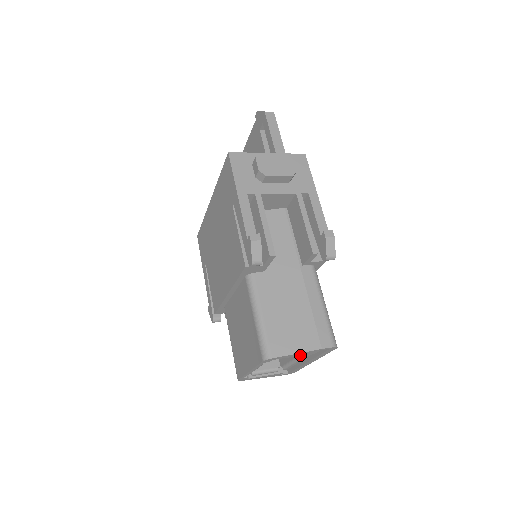
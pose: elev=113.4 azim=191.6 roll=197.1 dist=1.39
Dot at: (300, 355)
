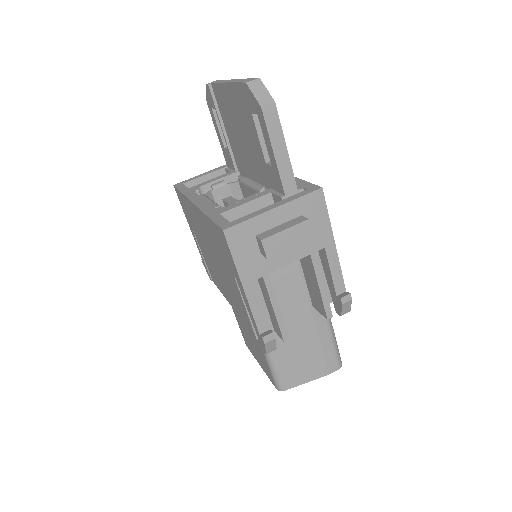
Dot at: occluded
